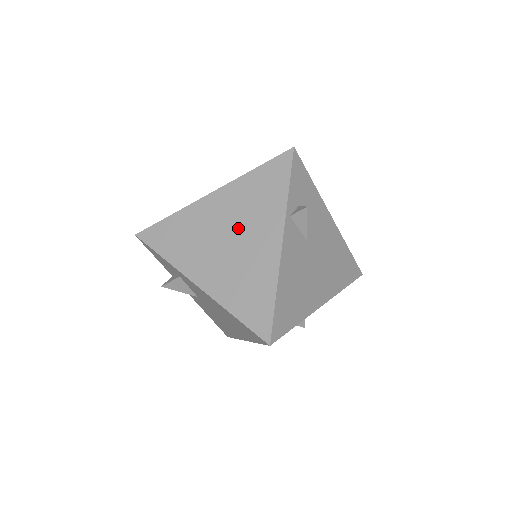
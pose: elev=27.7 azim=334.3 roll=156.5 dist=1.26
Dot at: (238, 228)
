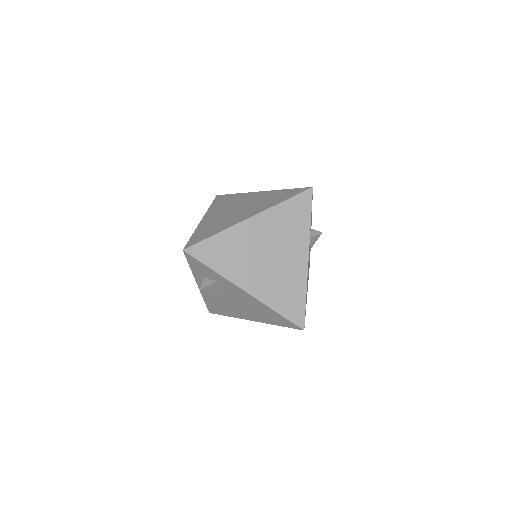
Dot at: (275, 247)
